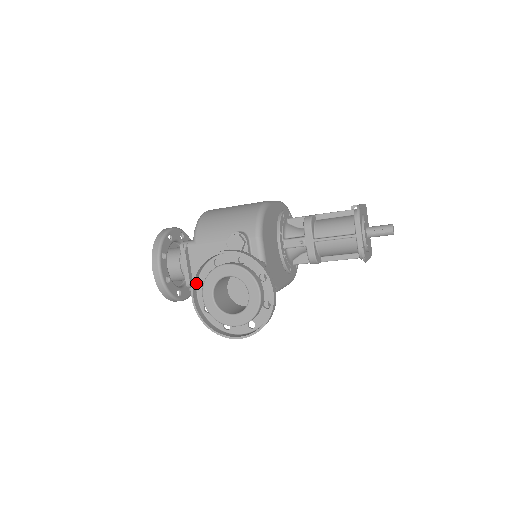
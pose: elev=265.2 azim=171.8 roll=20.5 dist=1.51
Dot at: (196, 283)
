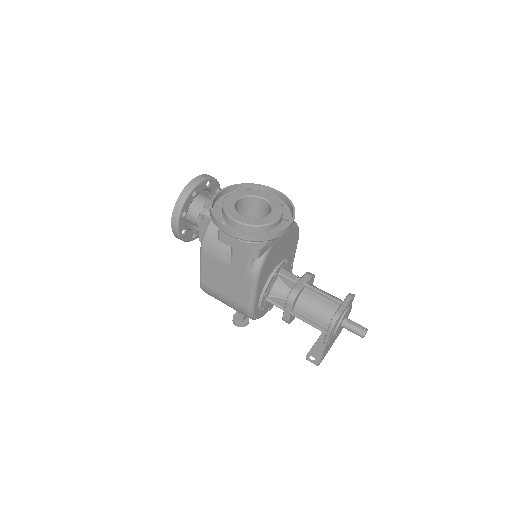
Dot at: (229, 192)
